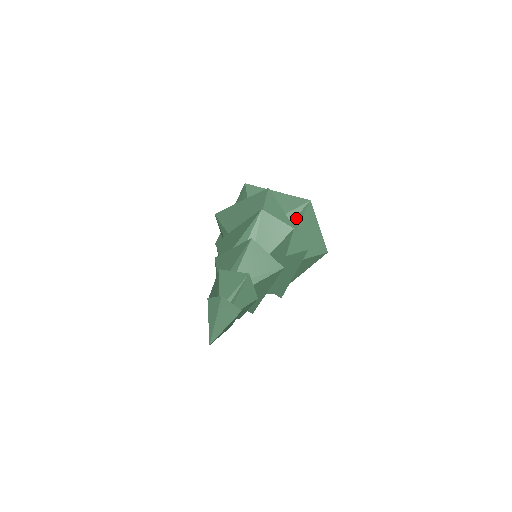
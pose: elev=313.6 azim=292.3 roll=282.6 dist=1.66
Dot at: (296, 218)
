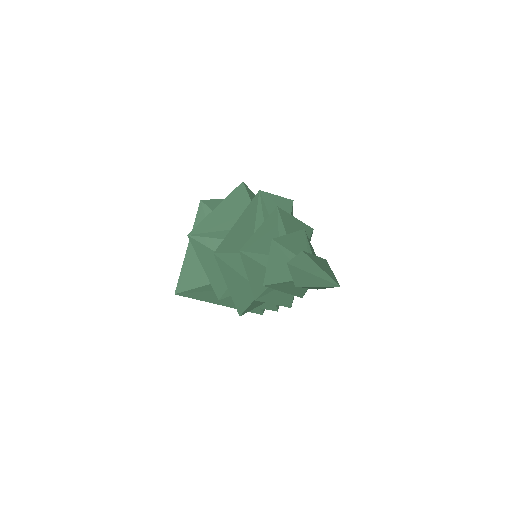
Dot at: occluded
